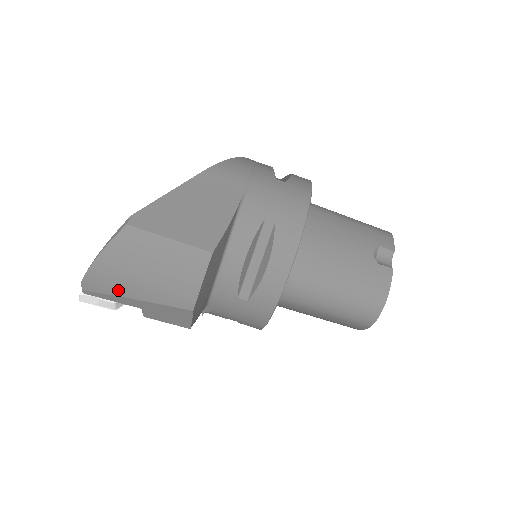
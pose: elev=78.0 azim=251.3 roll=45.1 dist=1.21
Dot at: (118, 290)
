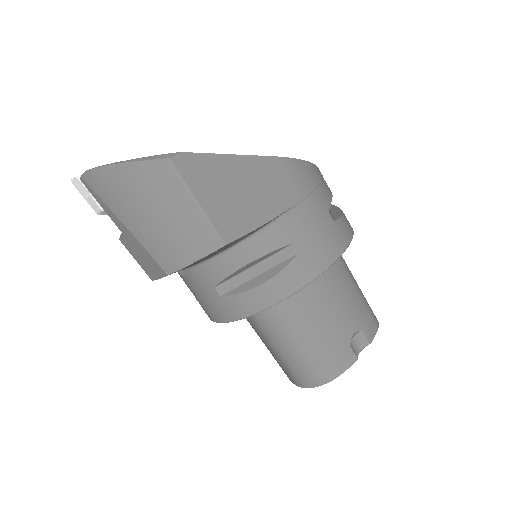
Dot at: (115, 205)
